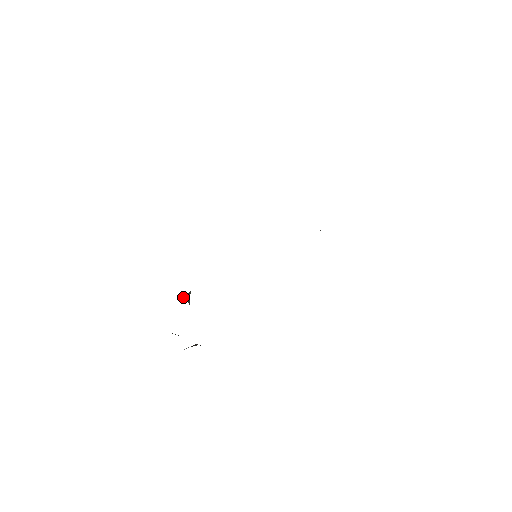
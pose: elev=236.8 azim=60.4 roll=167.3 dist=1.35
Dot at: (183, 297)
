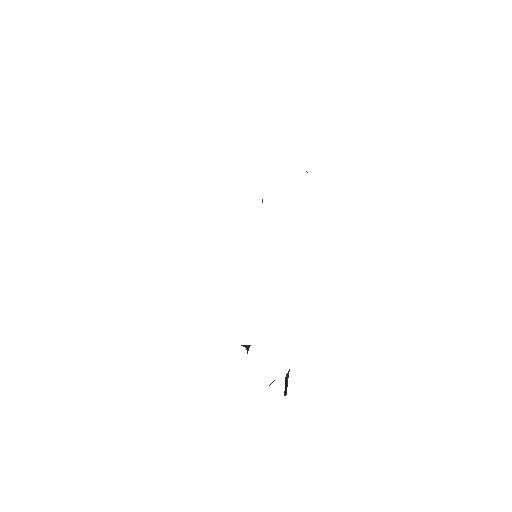
Dot at: (249, 347)
